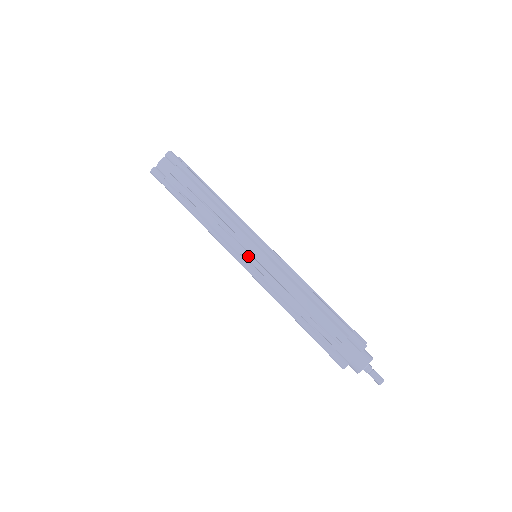
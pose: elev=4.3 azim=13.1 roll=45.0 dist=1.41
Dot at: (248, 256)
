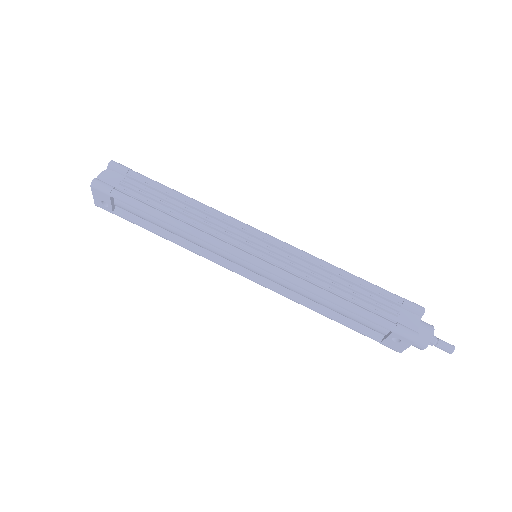
Dot at: (253, 250)
